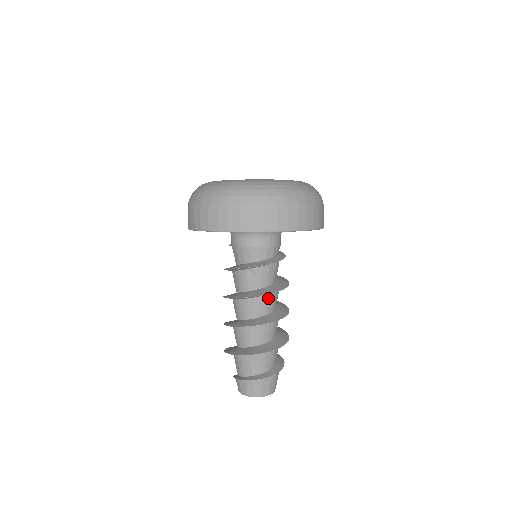
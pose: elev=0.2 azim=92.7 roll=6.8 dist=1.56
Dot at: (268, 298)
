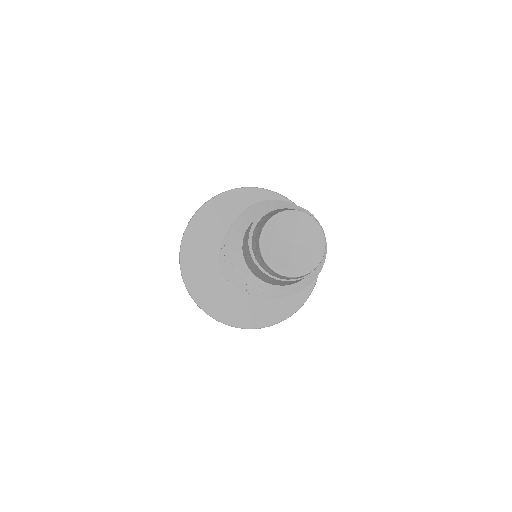
Dot at: occluded
